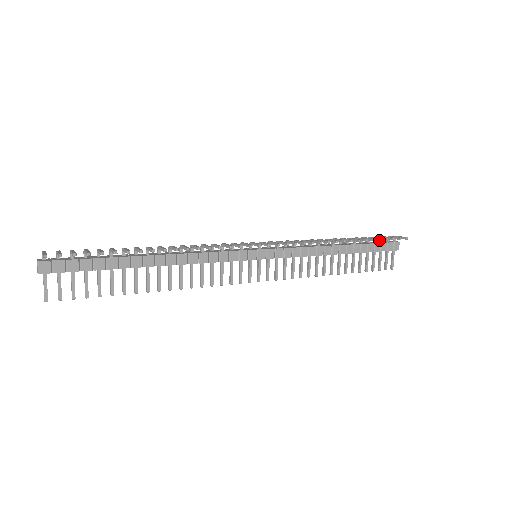
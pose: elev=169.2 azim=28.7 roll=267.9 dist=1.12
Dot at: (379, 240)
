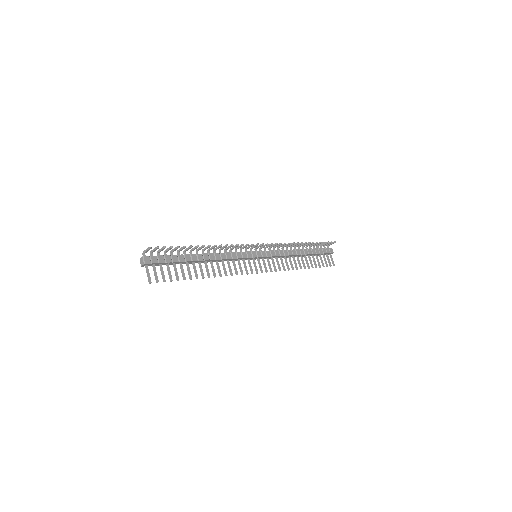
Dot at: (320, 243)
